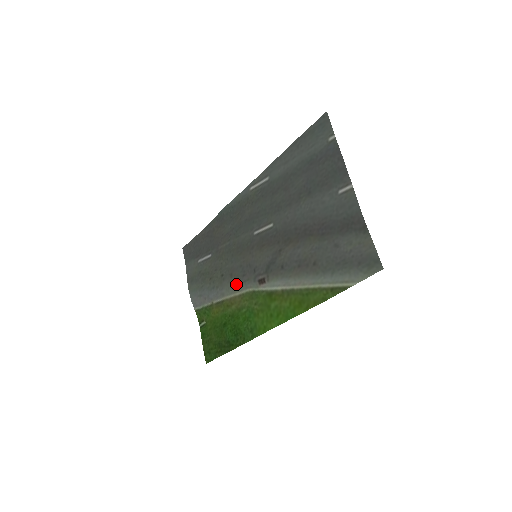
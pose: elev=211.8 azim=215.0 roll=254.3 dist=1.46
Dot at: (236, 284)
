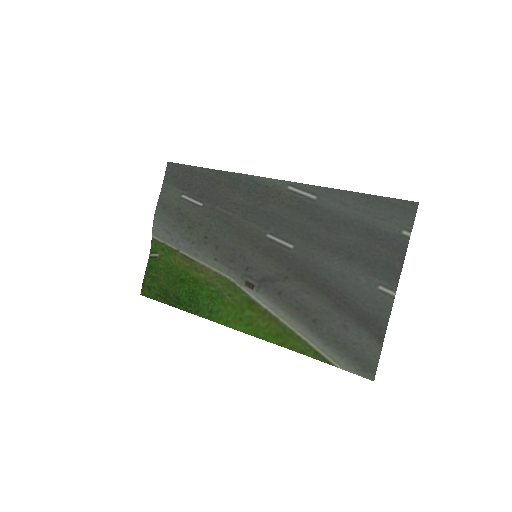
Dot at: (218, 261)
